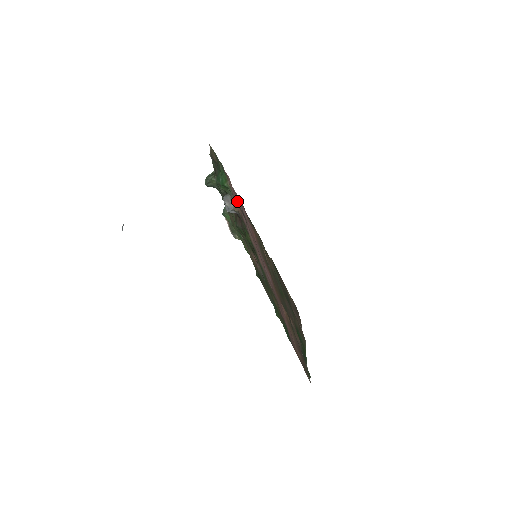
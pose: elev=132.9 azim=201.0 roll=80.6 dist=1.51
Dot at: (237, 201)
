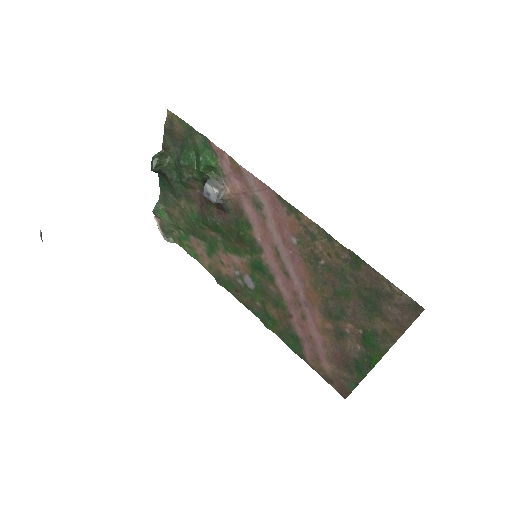
Dot at: (238, 185)
